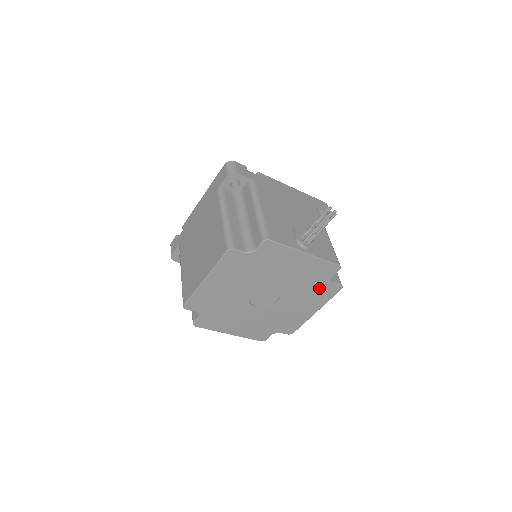
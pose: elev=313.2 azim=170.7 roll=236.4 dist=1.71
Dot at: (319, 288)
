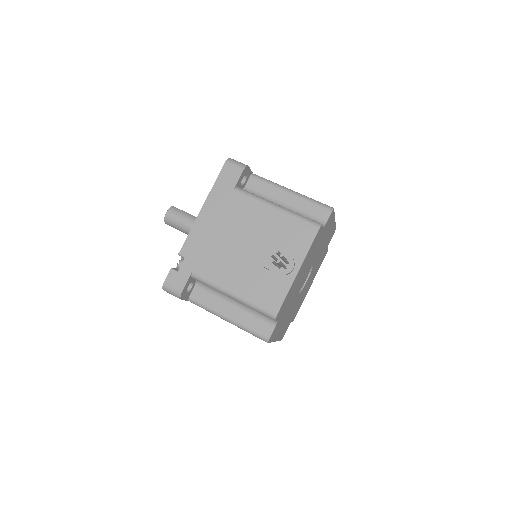
Dot at: (323, 233)
